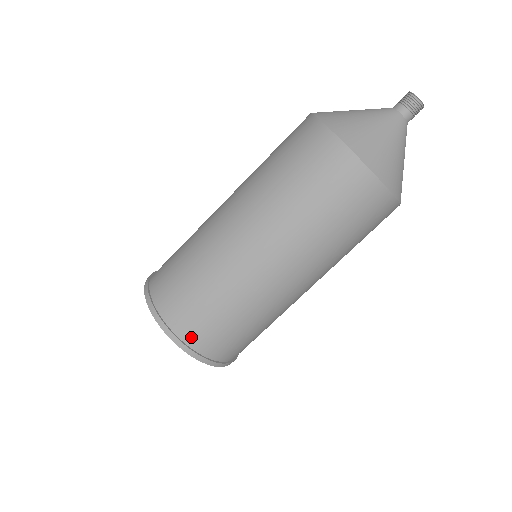
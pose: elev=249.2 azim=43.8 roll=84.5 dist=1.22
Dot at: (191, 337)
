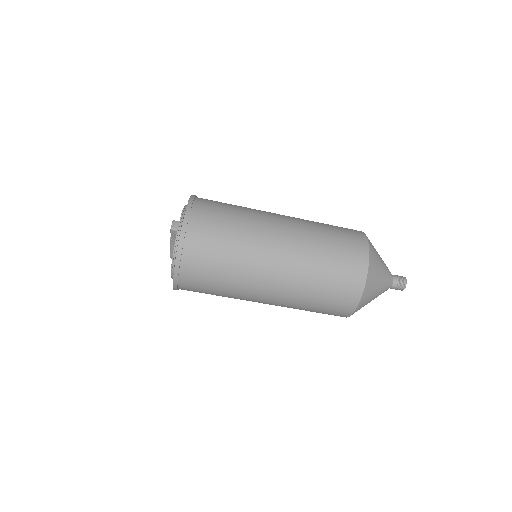
Dot at: (197, 217)
